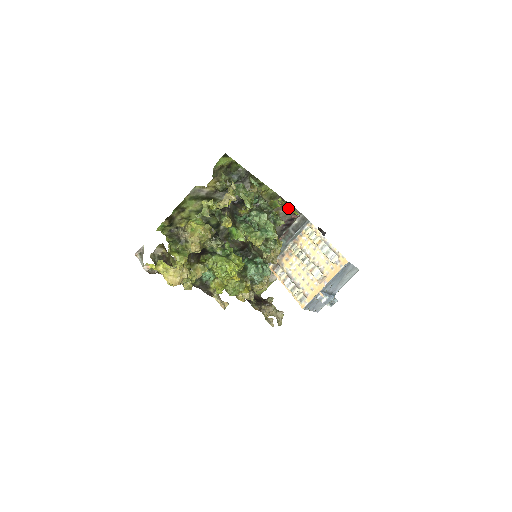
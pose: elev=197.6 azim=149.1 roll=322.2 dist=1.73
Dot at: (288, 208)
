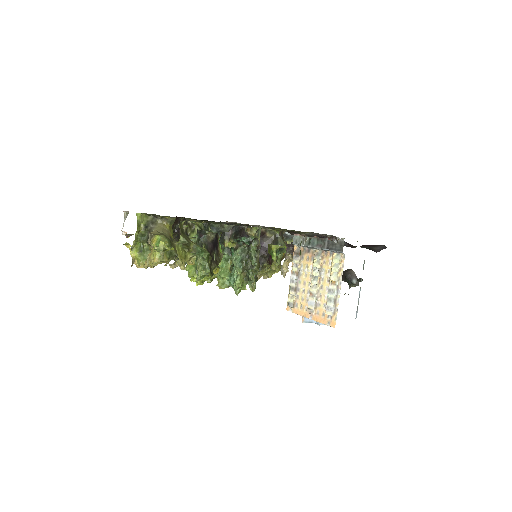
Dot at: occluded
